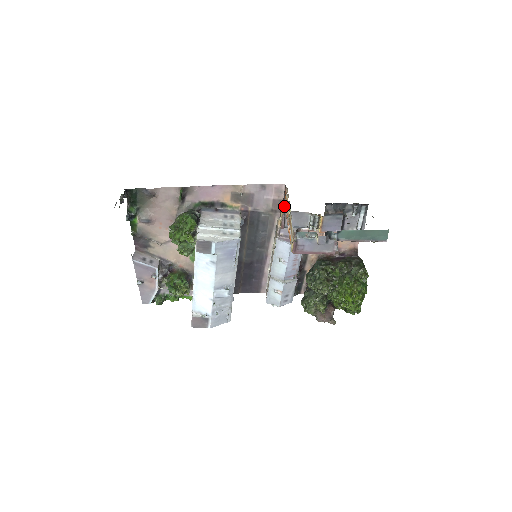
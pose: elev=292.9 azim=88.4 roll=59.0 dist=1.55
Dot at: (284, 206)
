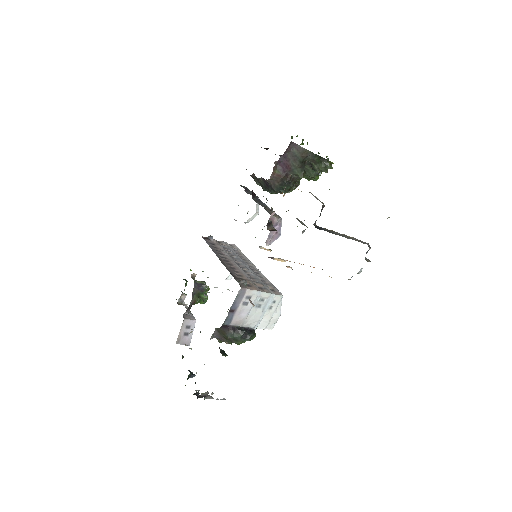
Dot at: (283, 261)
